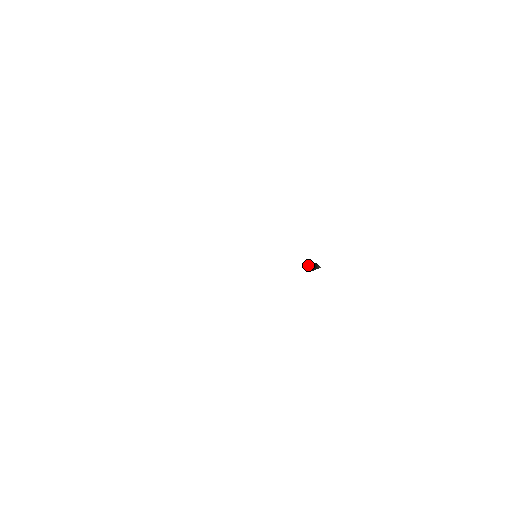
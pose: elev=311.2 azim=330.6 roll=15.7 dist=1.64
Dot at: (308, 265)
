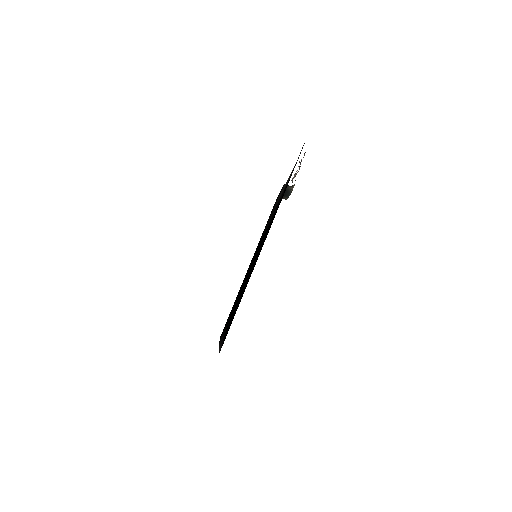
Dot at: occluded
